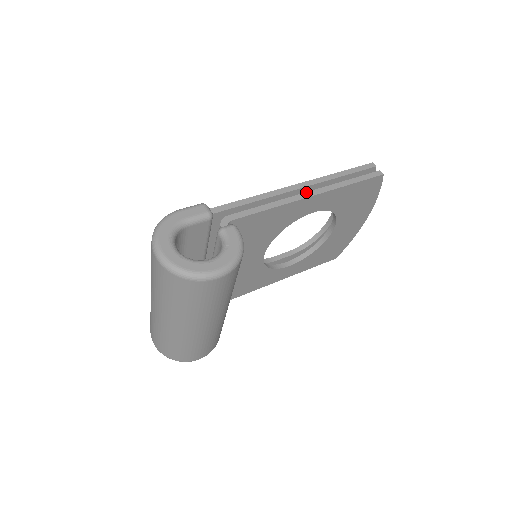
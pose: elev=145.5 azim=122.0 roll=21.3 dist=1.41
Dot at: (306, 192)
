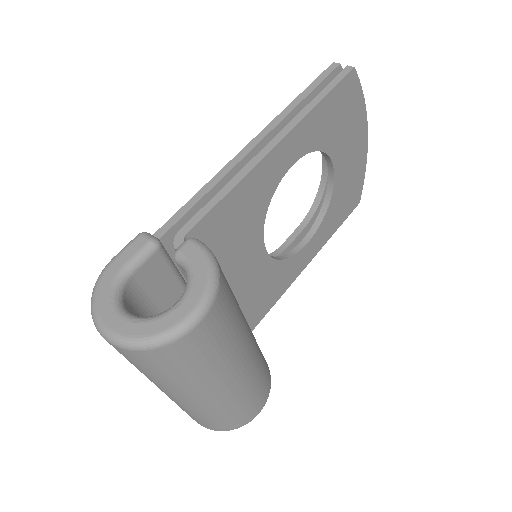
Dot at: occluded
